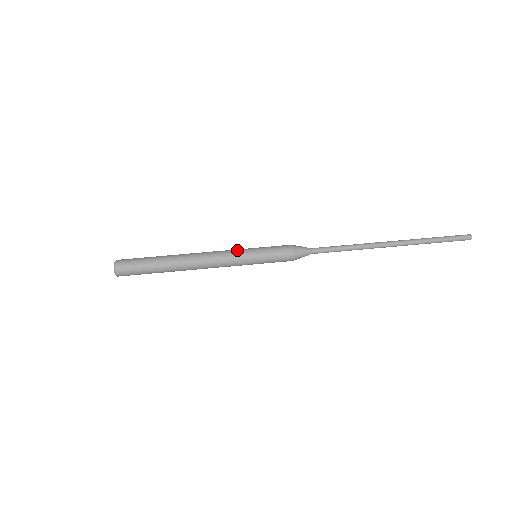
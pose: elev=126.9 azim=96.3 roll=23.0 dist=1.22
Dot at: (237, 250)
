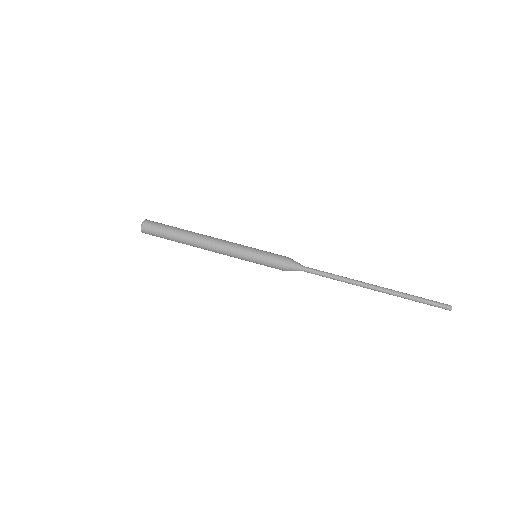
Dot at: (242, 246)
